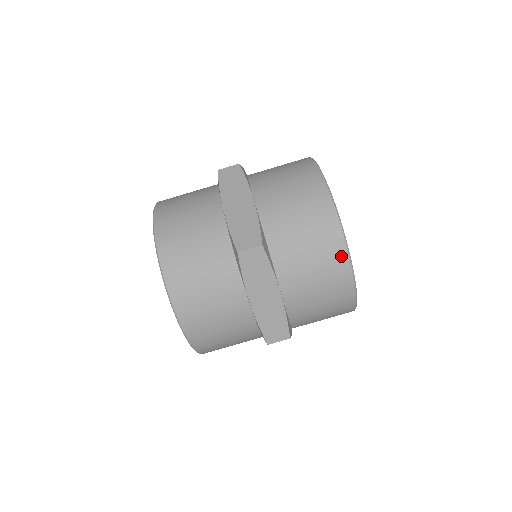
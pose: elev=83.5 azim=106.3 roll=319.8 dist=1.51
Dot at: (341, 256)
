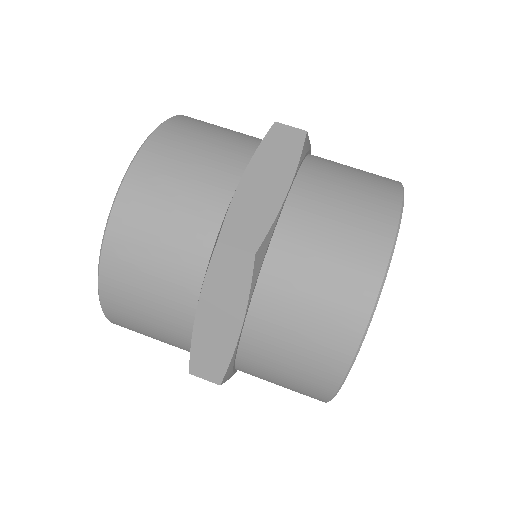
Dot at: (350, 336)
